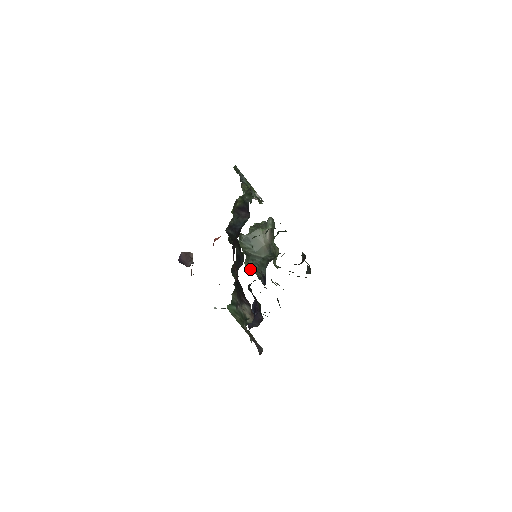
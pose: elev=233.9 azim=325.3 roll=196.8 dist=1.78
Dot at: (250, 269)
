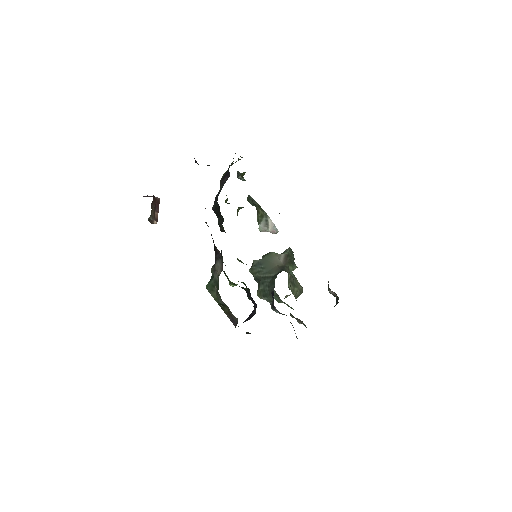
Dot at: (261, 296)
